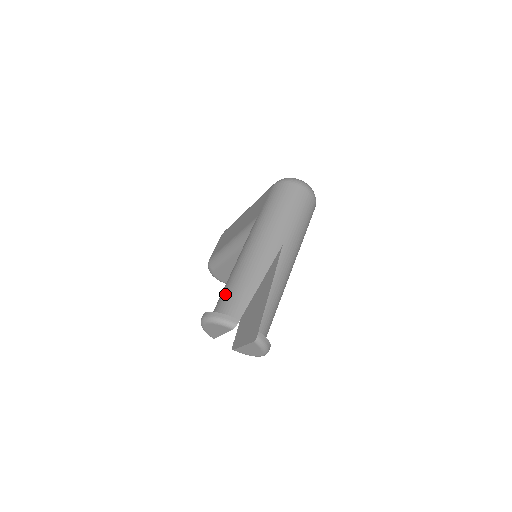
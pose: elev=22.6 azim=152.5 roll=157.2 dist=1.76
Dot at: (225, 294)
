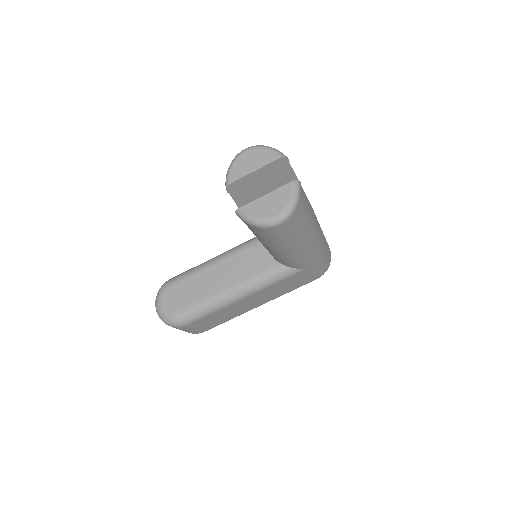
Dot at: occluded
